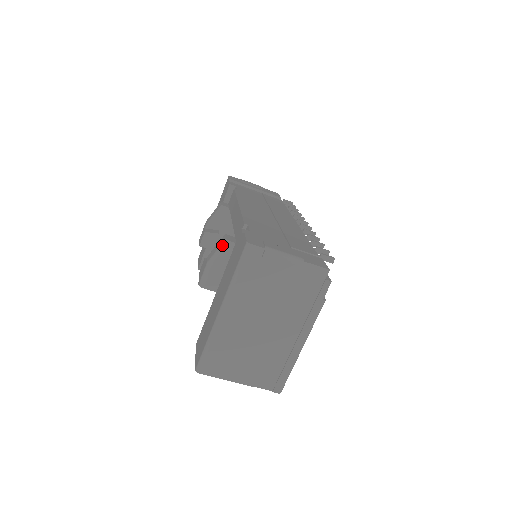
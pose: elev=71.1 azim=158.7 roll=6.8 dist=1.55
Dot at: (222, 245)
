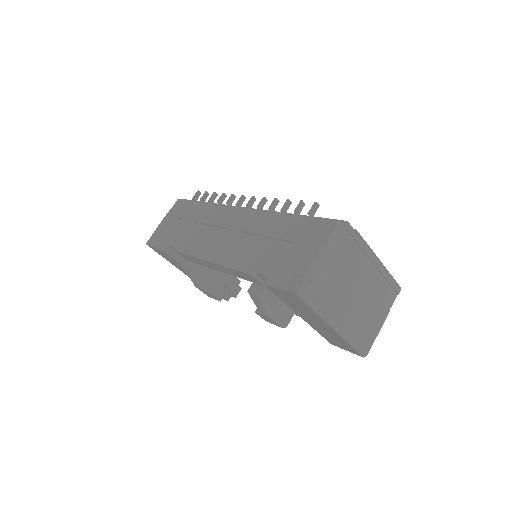
Dot at: (261, 300)
